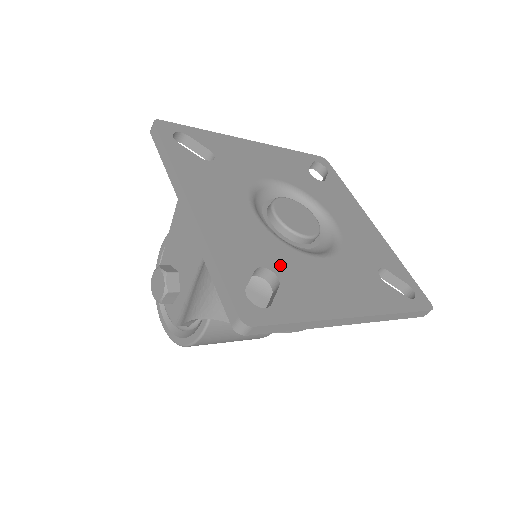
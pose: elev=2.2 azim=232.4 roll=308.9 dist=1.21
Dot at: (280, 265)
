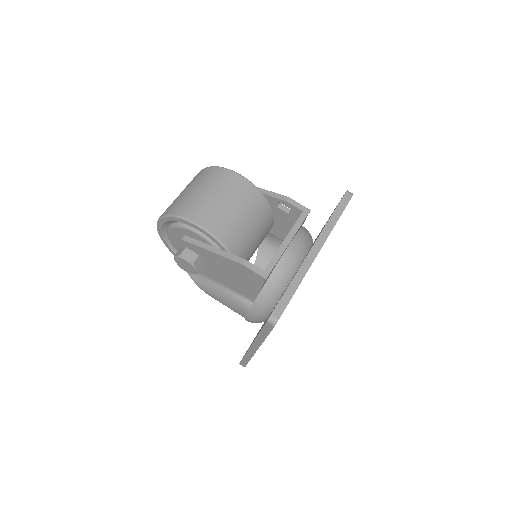
Dot at: occluded
